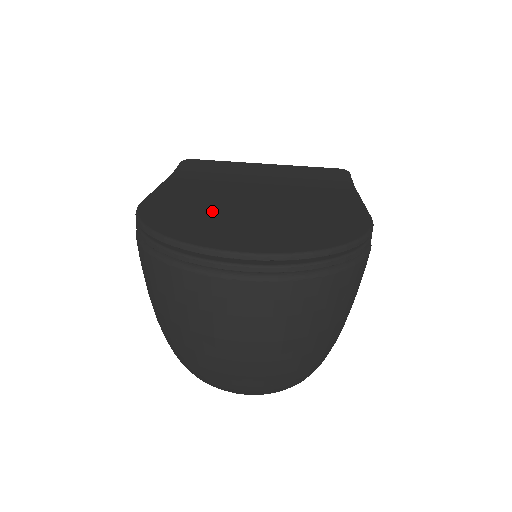
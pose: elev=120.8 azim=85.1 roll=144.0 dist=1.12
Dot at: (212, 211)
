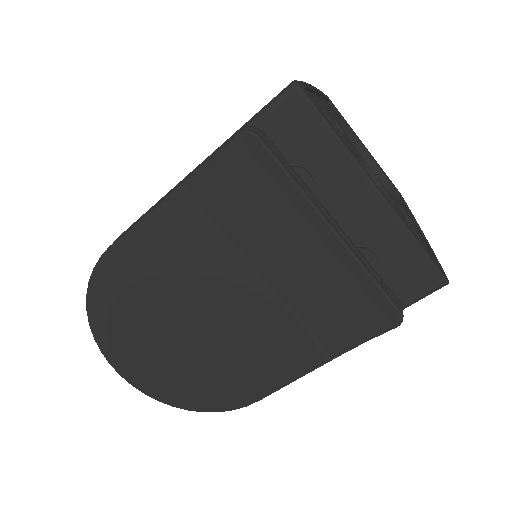
Dot at: (150, 309)
